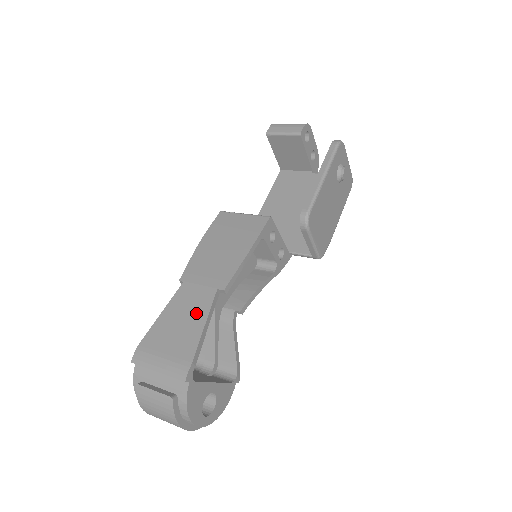
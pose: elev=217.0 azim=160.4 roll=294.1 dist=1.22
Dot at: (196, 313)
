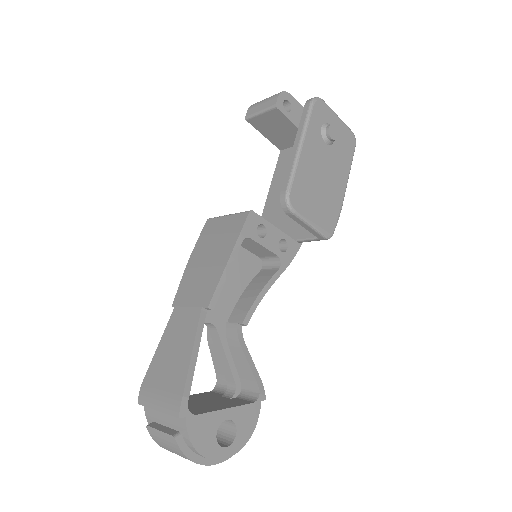
Dot at: (185, 339)
